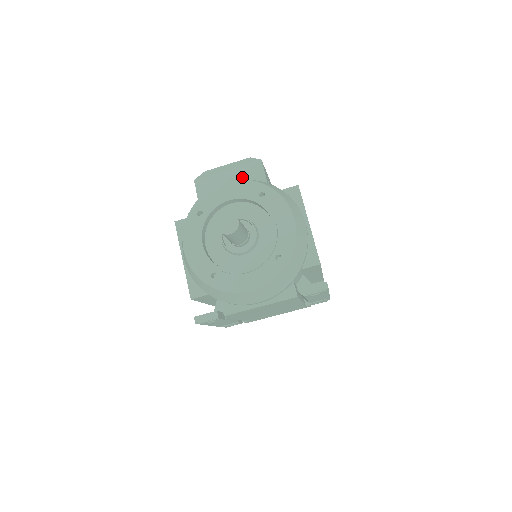
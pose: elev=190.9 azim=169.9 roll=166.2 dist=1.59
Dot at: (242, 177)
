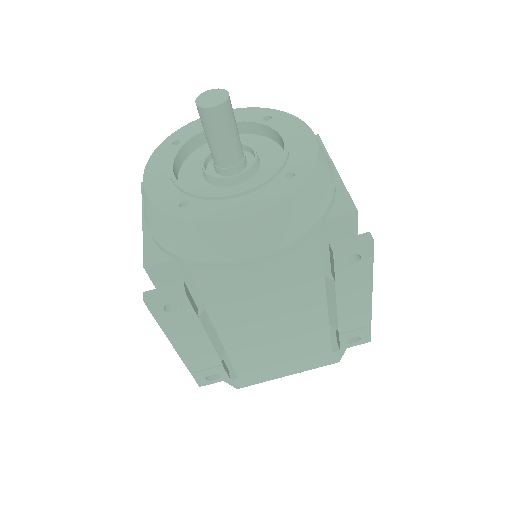
Dot at: occluded
